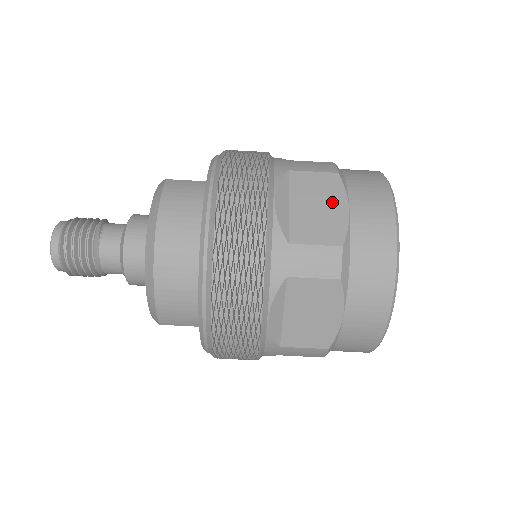
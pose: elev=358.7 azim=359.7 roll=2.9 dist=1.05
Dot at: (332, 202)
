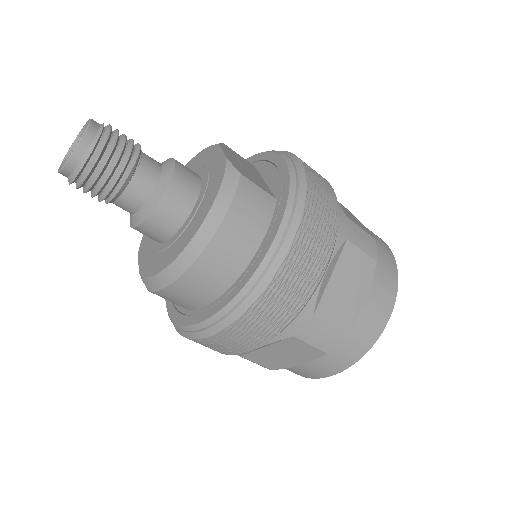
Dot at: (359, 288)
